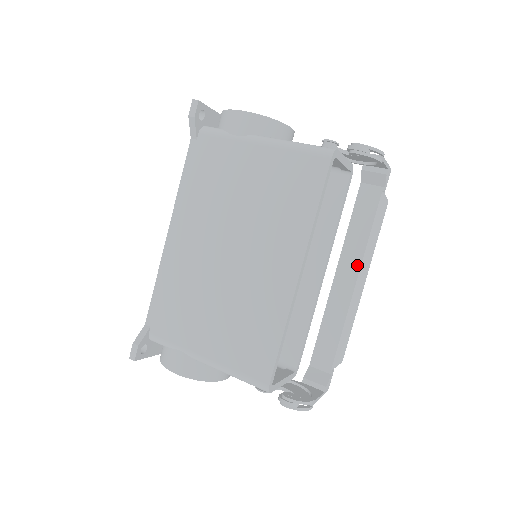
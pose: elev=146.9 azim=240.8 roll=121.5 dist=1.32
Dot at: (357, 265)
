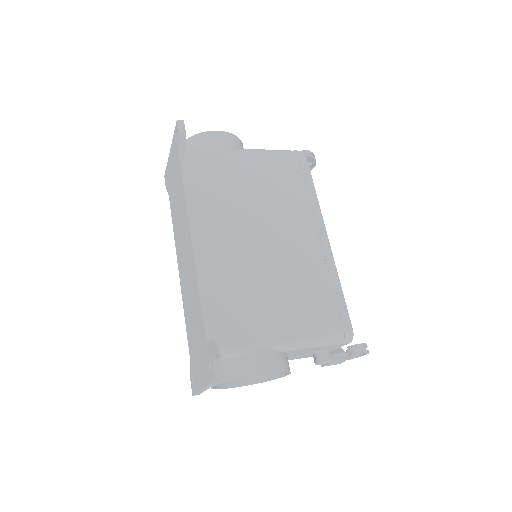
Dot at: occluded
